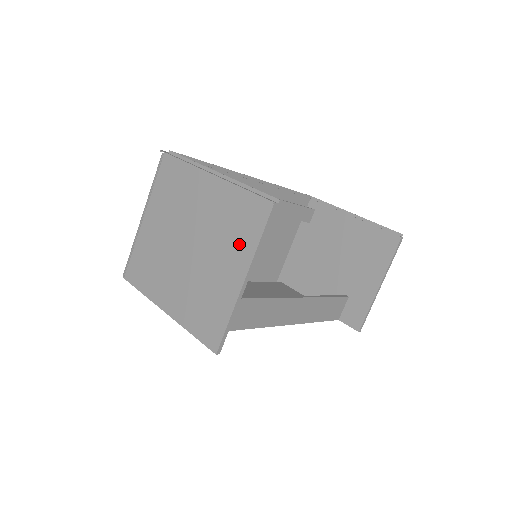
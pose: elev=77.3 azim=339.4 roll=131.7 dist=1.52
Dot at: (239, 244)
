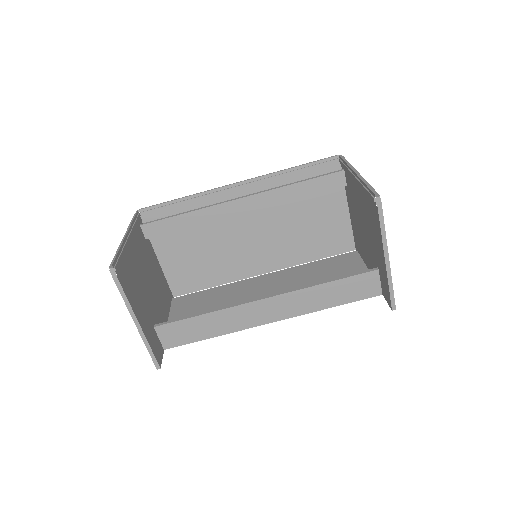
Dot at: occluded
